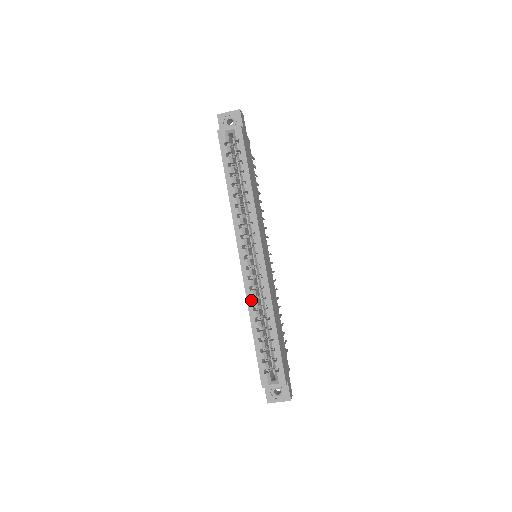
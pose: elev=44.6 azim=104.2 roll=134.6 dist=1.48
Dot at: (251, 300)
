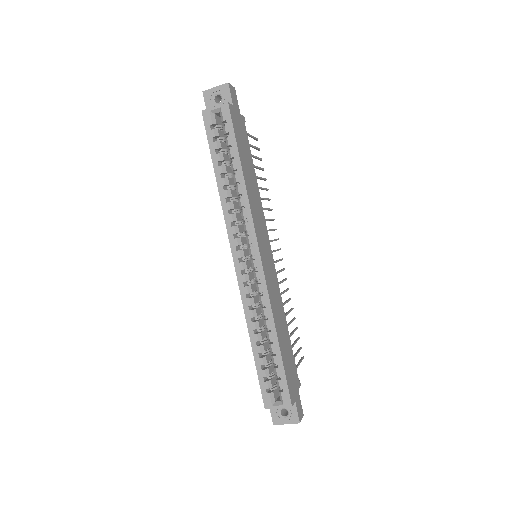
Dot at: (248, 309)
